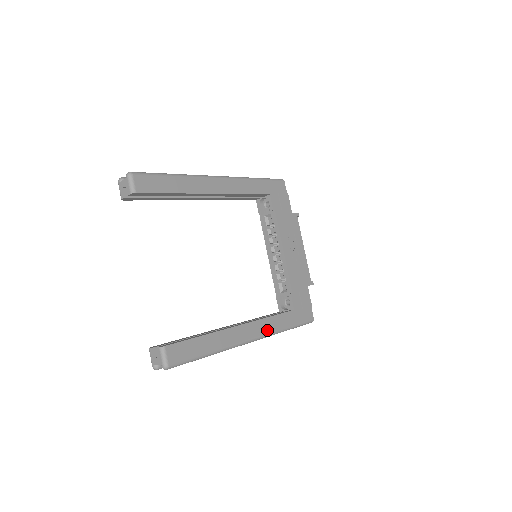
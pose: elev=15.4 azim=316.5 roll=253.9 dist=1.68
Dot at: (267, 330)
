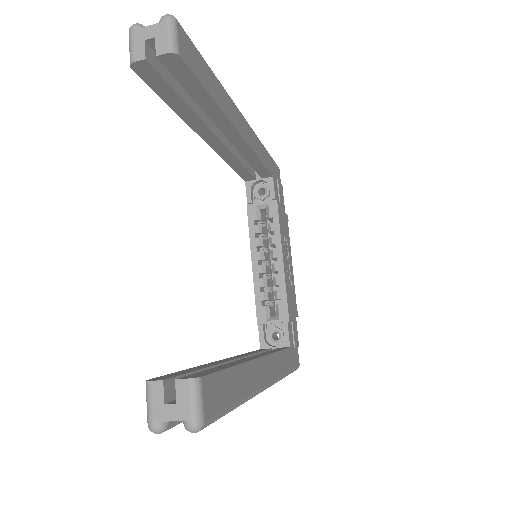
Dot at: (277, 372)
